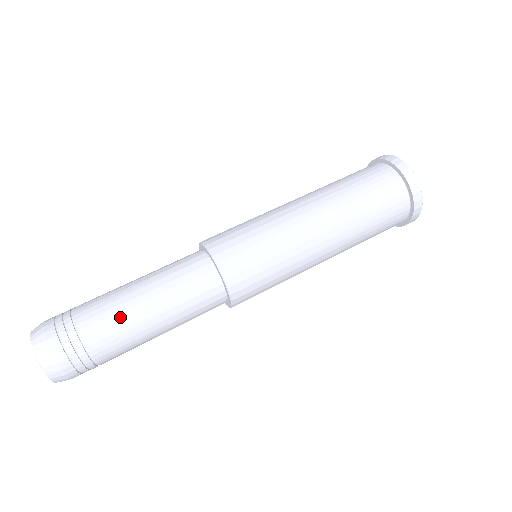
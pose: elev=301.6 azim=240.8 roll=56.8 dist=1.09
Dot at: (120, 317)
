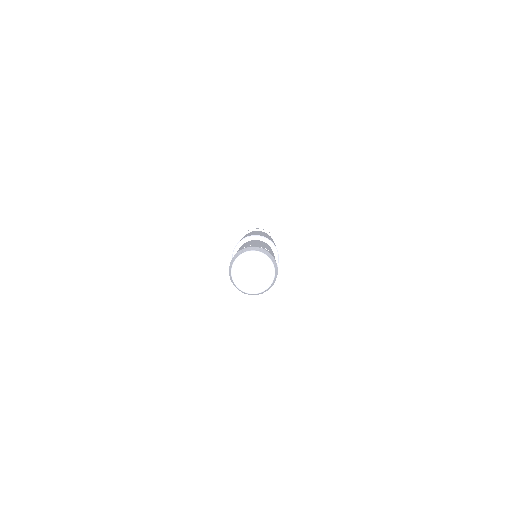
Dot at: occluded
